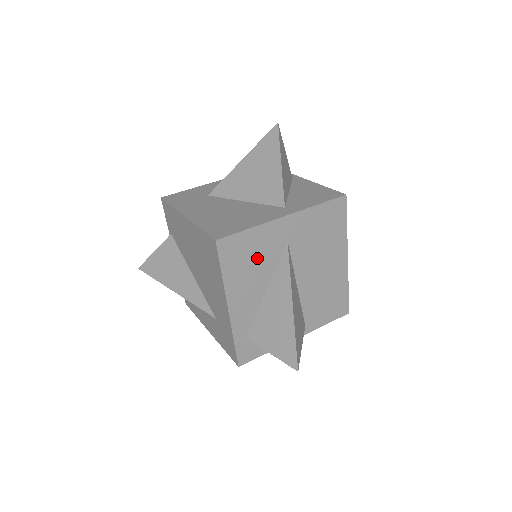
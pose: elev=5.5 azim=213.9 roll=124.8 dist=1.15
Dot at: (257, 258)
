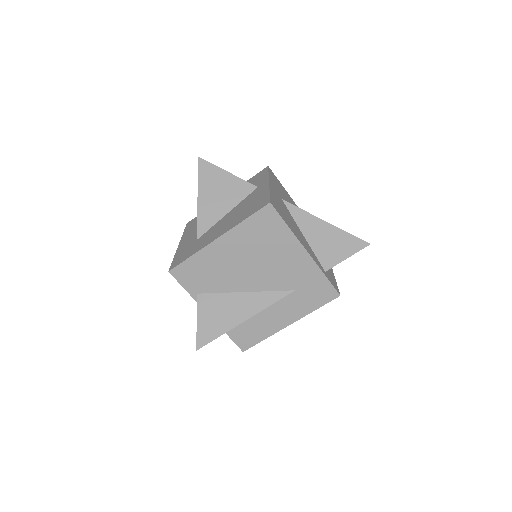
Dot at: (285, 212)
